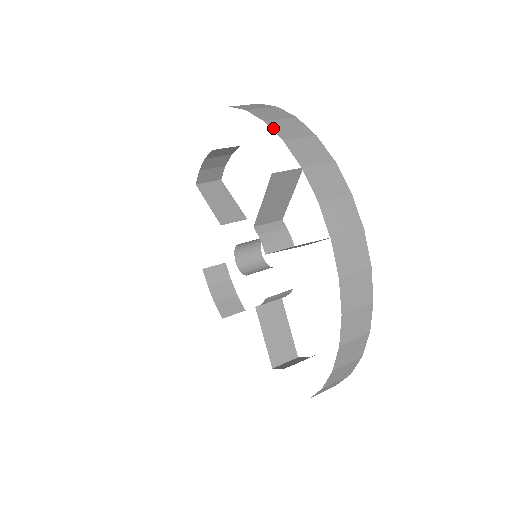
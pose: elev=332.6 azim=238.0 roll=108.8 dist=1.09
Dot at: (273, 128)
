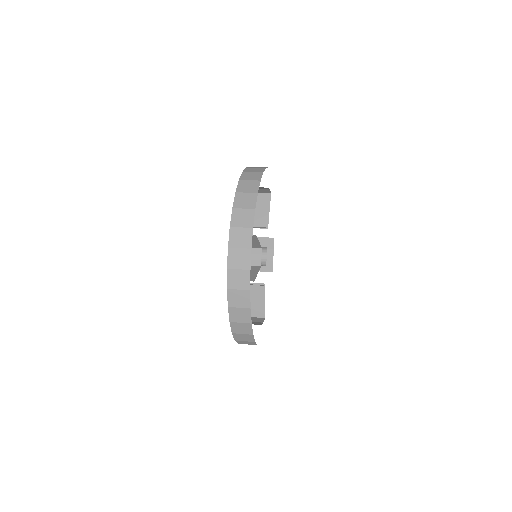
Dot at: occluded
